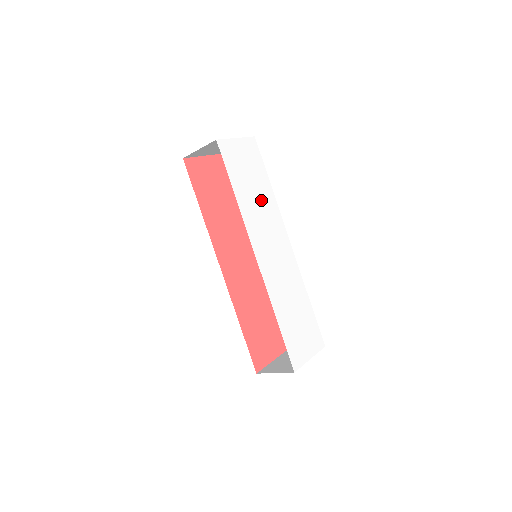
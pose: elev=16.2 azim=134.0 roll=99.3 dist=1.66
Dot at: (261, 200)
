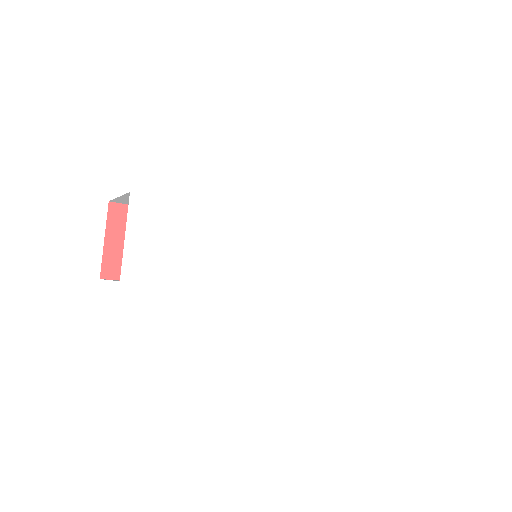
Dot at: (215, 240)
